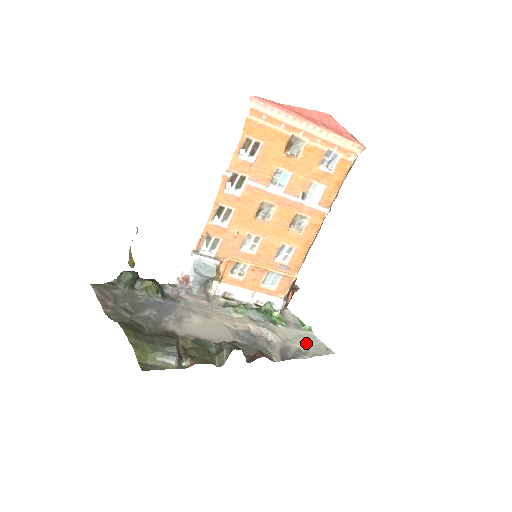
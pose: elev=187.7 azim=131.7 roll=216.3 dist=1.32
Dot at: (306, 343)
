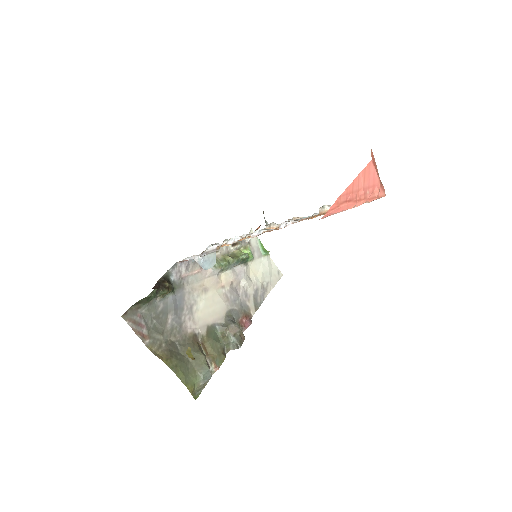
Dot at: (266, 274)
